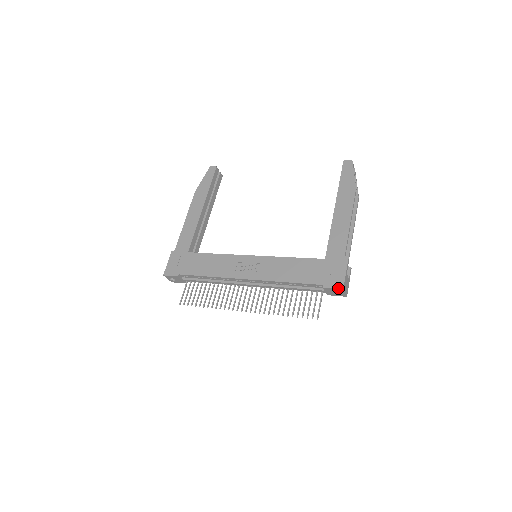
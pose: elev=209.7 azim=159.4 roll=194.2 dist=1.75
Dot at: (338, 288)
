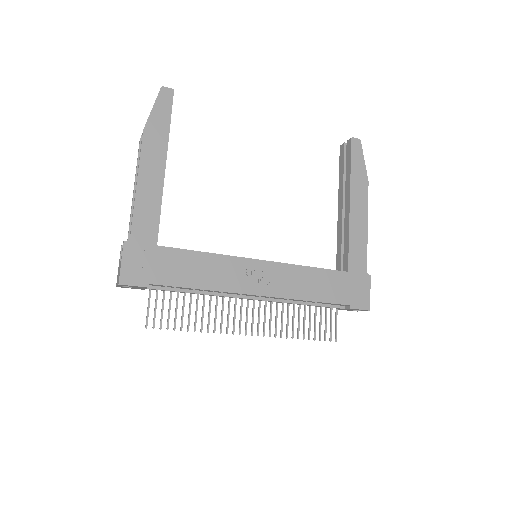
Dot at: (365, 310)
